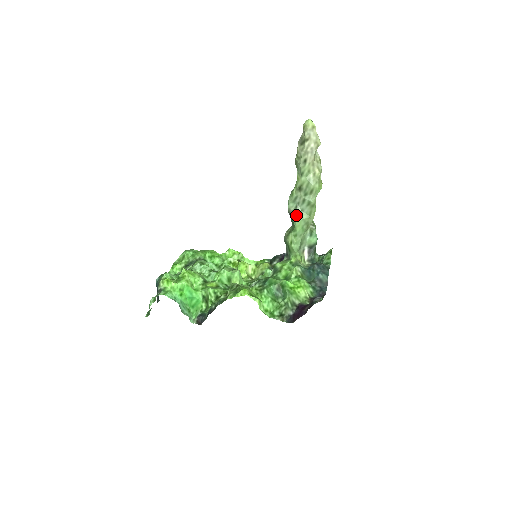
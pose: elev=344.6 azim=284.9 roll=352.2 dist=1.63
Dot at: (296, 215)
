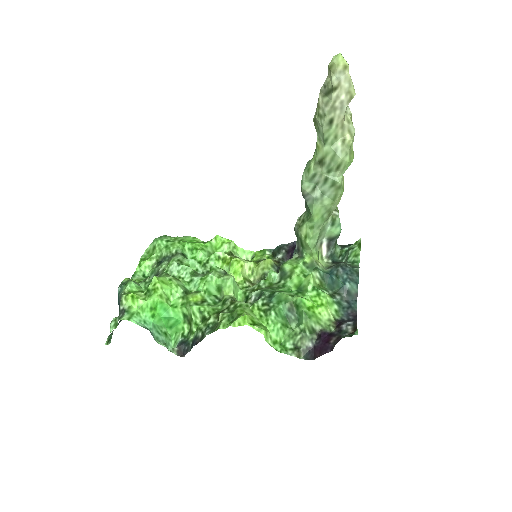
Dot at: (314, 200)
